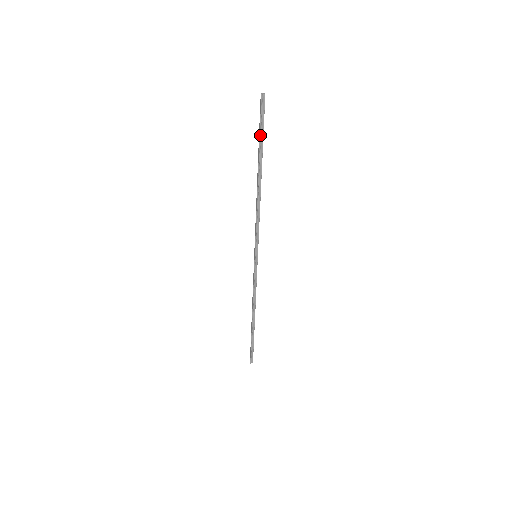
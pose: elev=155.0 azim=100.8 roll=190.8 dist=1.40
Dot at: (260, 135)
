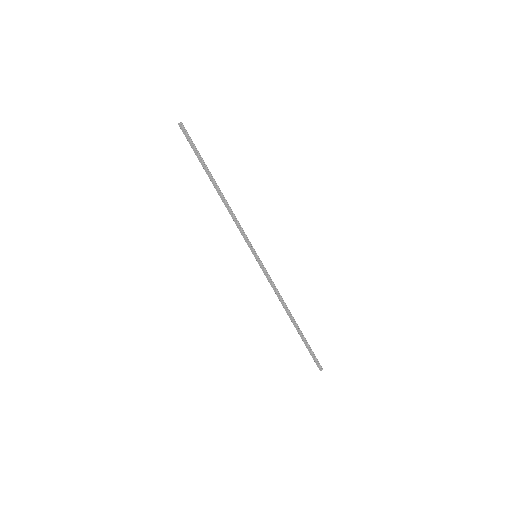
Dot at: (197, 152)
